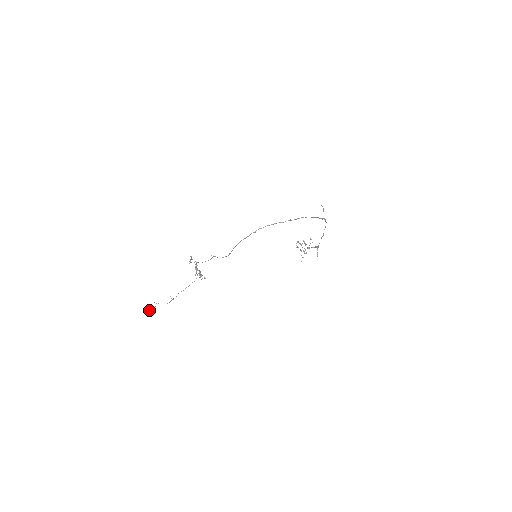
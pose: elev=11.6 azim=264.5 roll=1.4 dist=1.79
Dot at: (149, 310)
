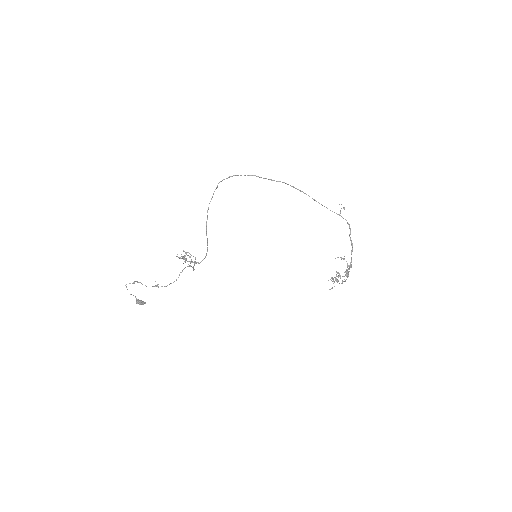
Dot at: (138, 299)
